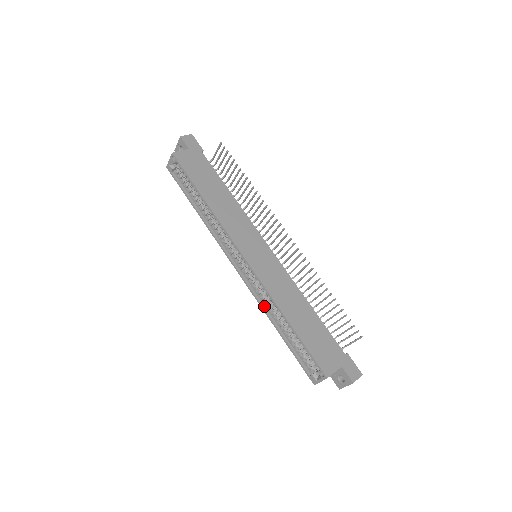
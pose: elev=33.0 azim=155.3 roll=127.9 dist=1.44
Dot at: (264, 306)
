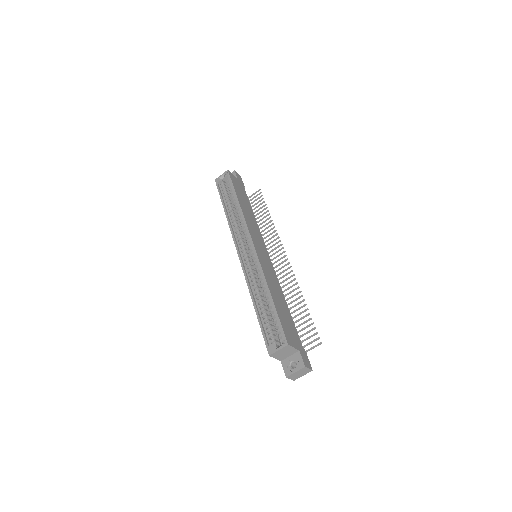
Dot at: (250, 284)
